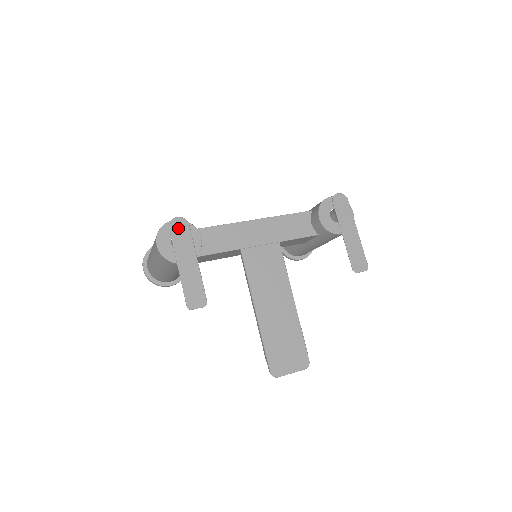
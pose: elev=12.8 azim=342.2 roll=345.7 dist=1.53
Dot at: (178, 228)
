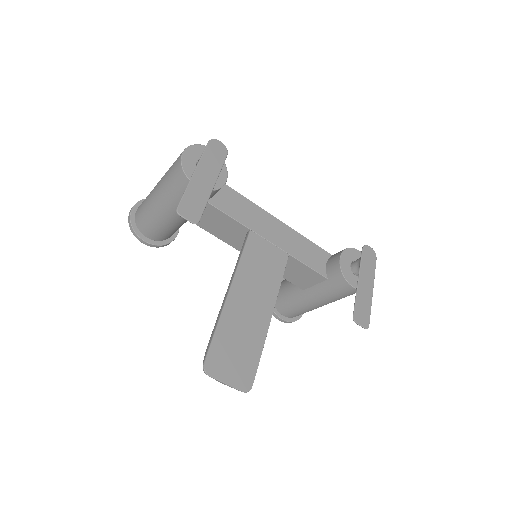
Dot at: (216, 149)
